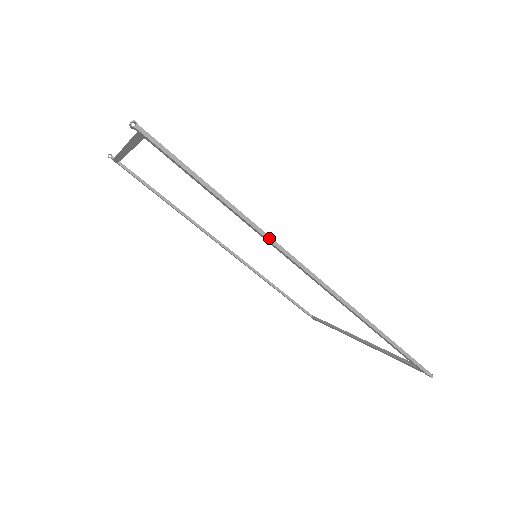
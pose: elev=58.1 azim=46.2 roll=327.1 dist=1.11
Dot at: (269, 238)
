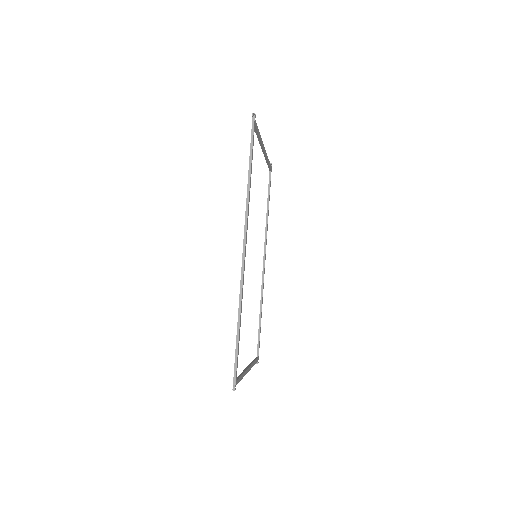
Dot at: (247, 213)
